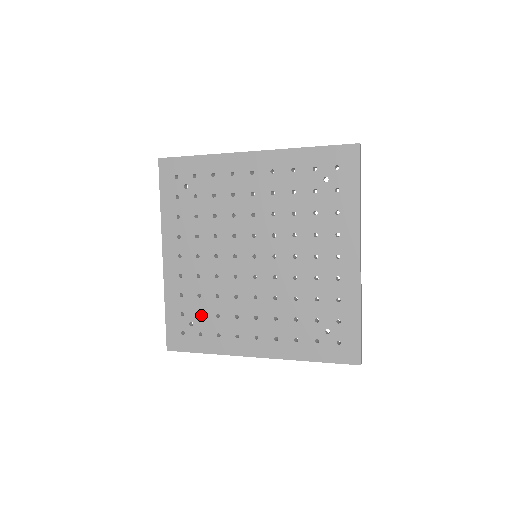
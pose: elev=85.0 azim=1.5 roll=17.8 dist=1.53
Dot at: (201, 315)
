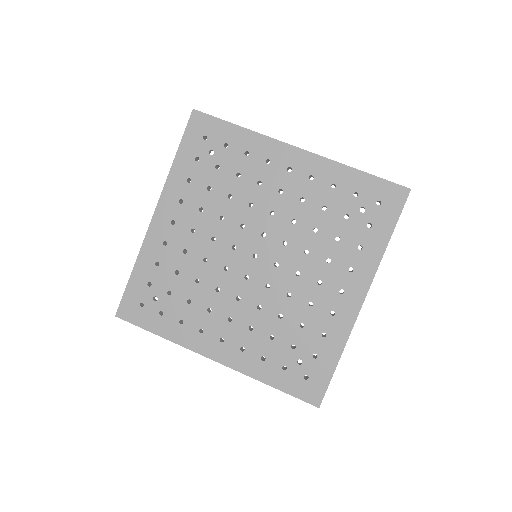
Dot at: (169, 293)
